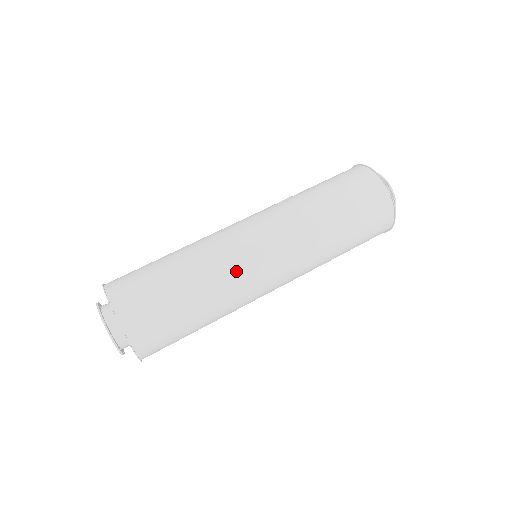
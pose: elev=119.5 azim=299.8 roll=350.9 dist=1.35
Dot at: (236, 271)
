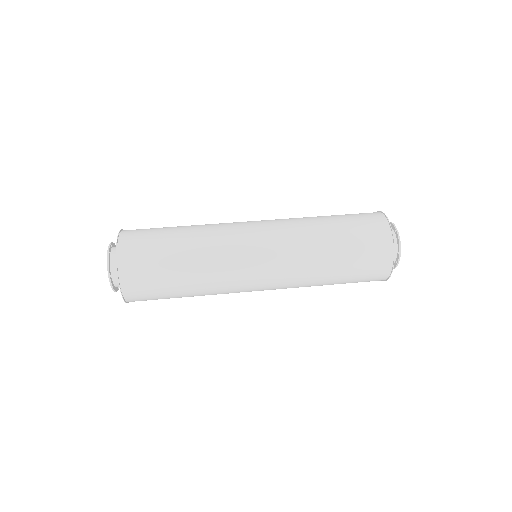
Dot at: (224, 227)
